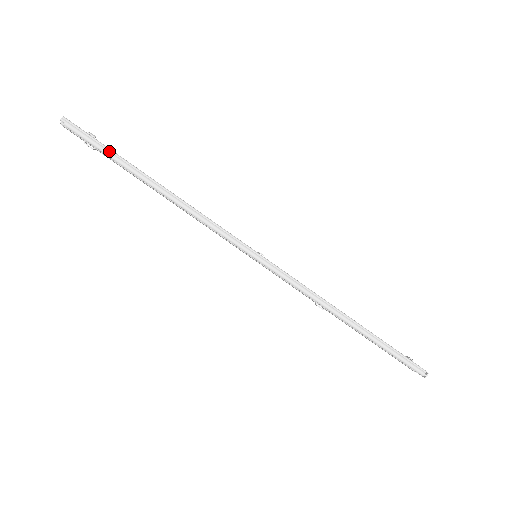
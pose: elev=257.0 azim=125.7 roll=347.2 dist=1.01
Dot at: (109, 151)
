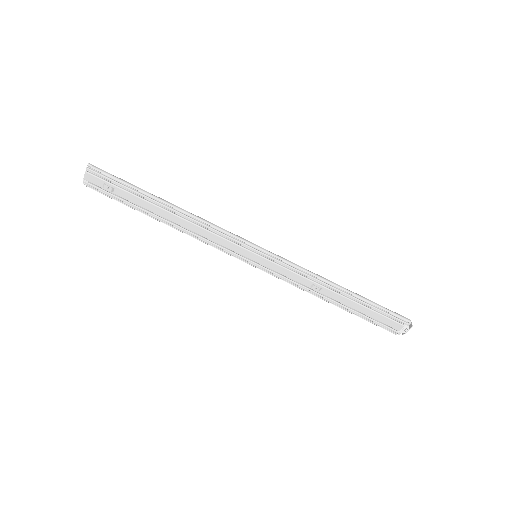
Dot at: (130, 184)
